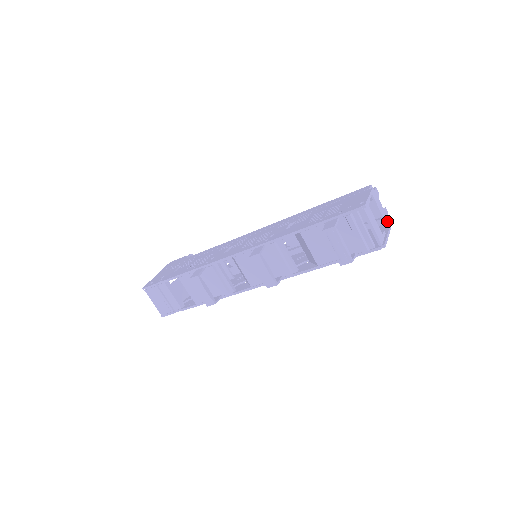
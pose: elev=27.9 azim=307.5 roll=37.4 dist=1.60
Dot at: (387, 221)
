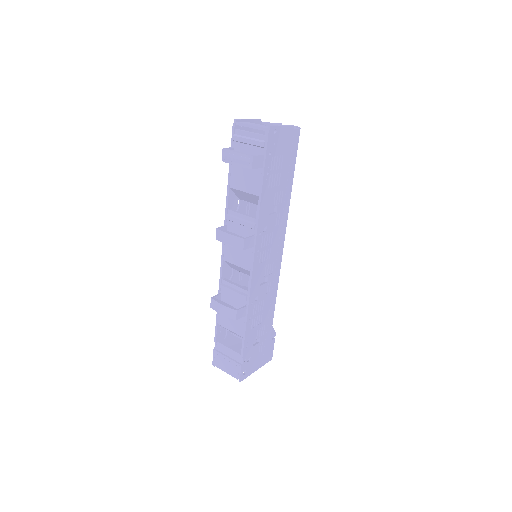
Dot at: occluded
